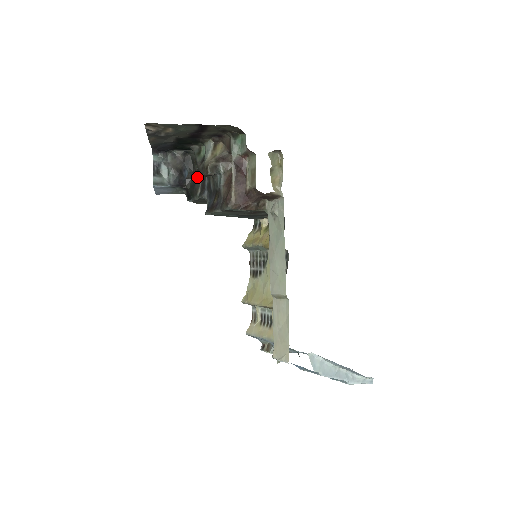
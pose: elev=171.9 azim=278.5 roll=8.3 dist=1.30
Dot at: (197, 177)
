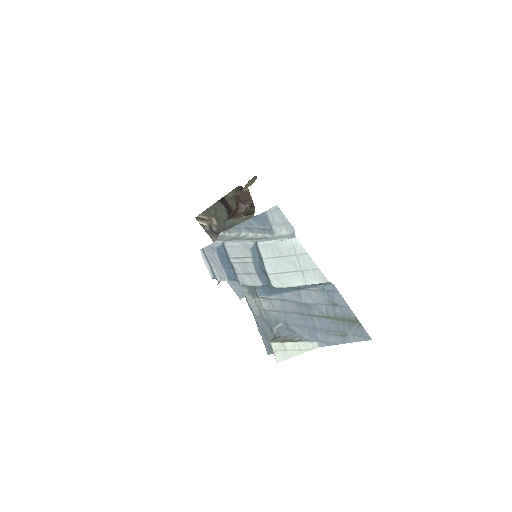
Dot at: occluded
